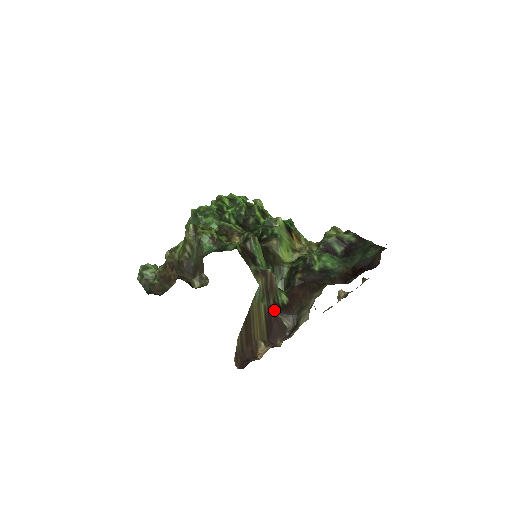
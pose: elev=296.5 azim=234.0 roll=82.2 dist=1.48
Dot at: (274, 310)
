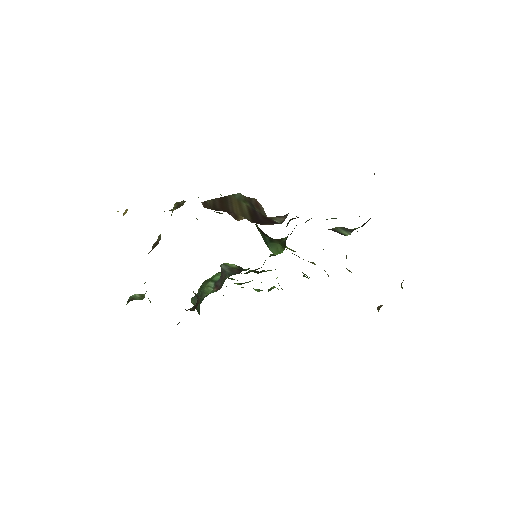
Dot at: (261, 214)
